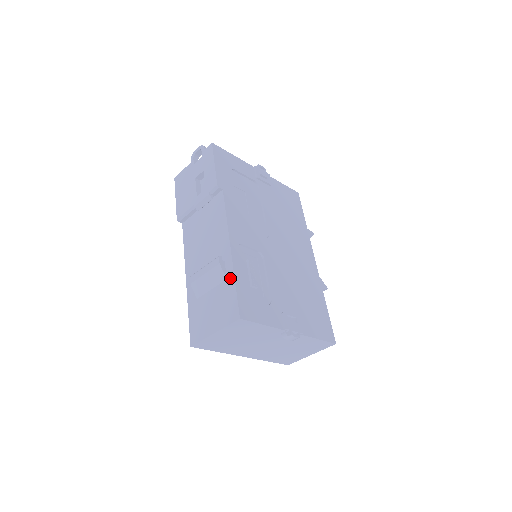
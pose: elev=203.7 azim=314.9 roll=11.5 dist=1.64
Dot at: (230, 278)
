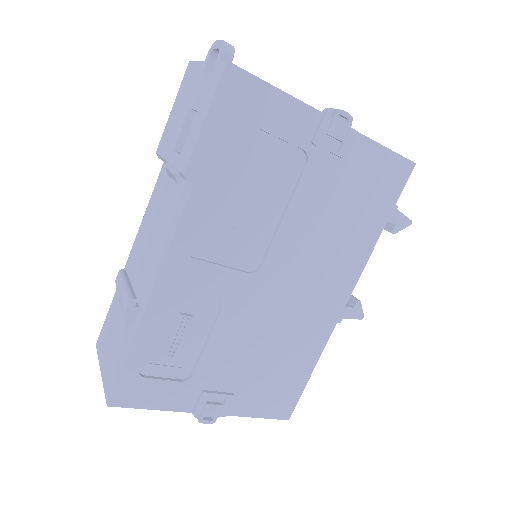
Dot at: (128, 341)
